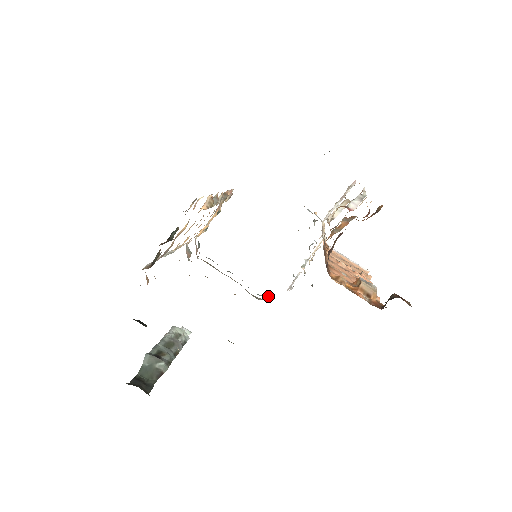
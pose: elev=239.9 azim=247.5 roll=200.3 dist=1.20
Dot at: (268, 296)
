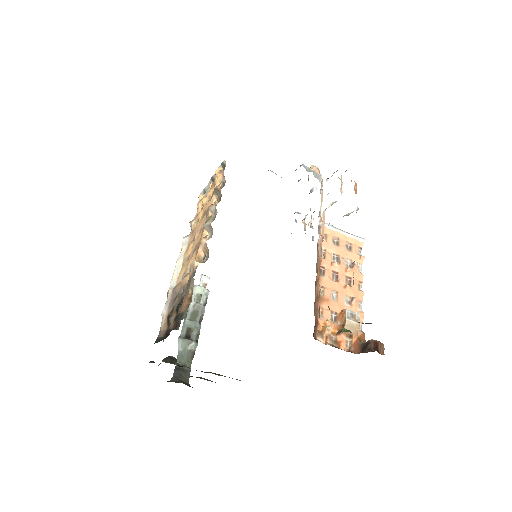
Dot at: occluded
